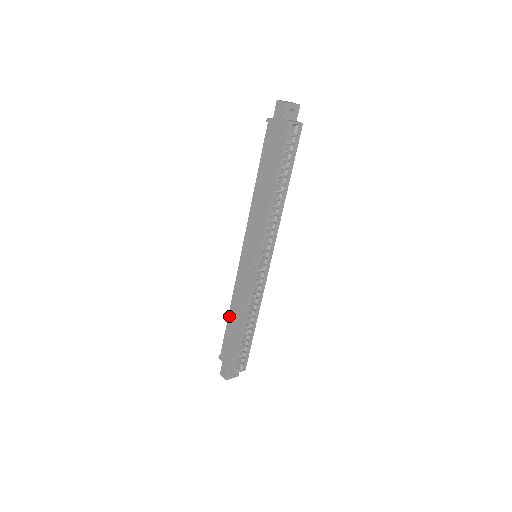
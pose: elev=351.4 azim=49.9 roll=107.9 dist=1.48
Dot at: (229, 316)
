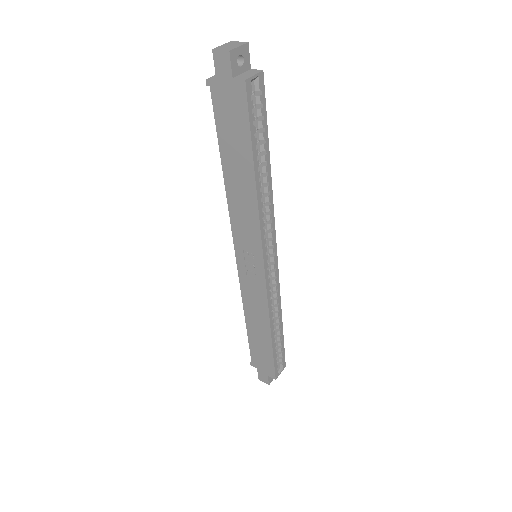
Dot at: (247, 326)
